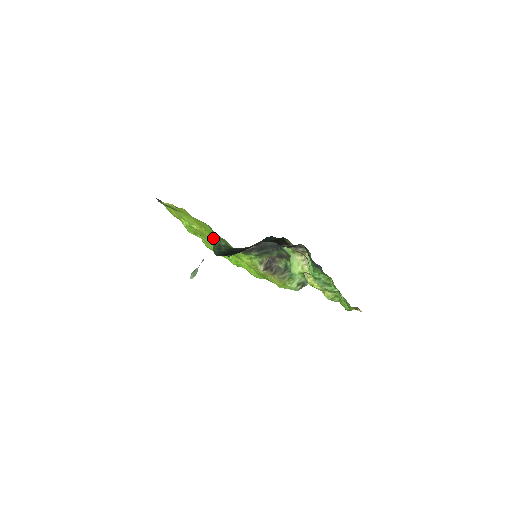
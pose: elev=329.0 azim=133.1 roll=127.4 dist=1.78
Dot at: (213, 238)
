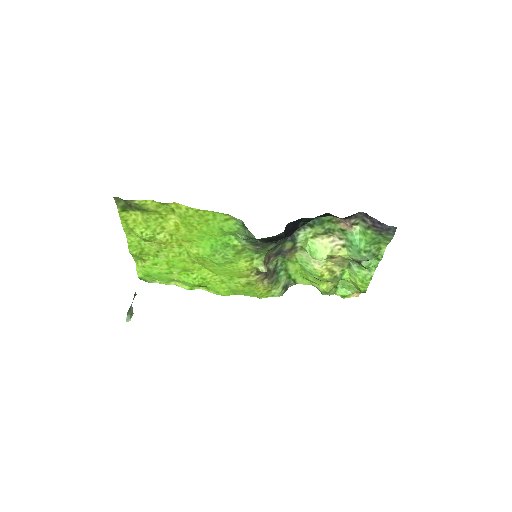
Dot at: (245, 226)
